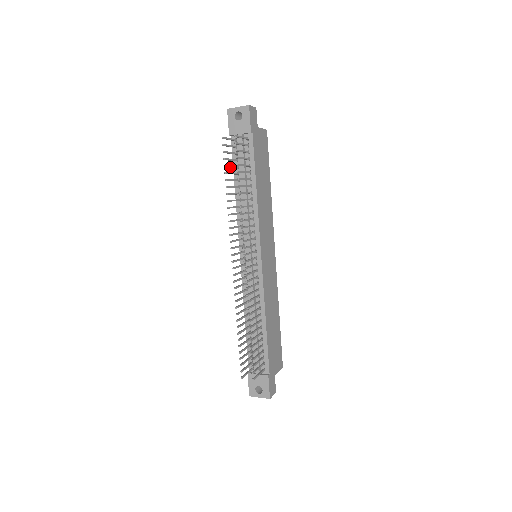
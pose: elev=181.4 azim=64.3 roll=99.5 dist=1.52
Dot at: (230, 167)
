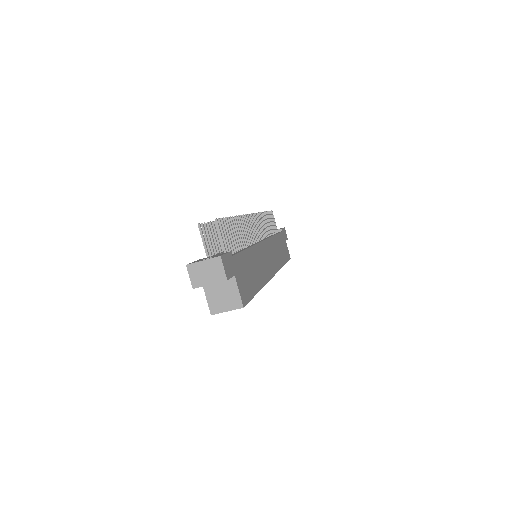
Dot at: occluded
